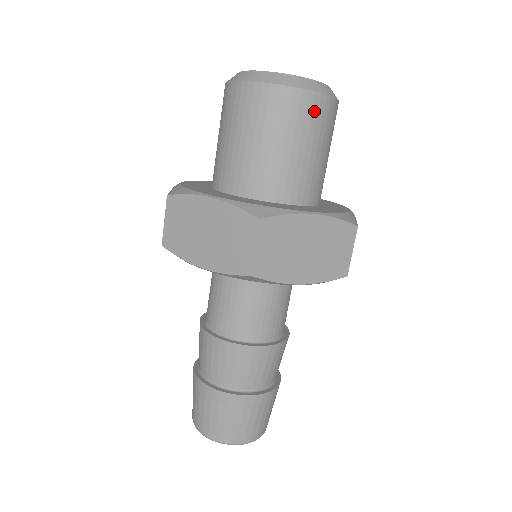
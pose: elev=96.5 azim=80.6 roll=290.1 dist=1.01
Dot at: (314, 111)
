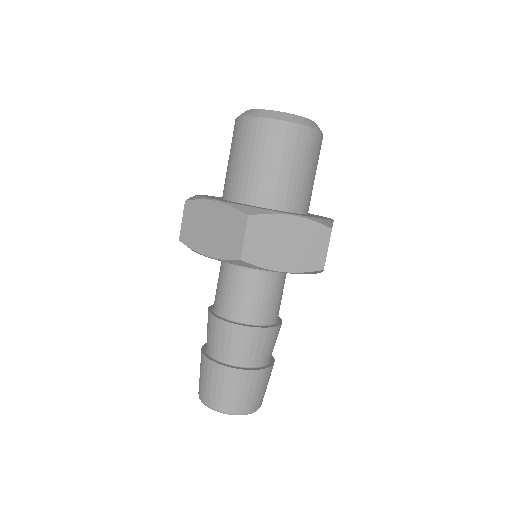
Dot at: (298, 139)
